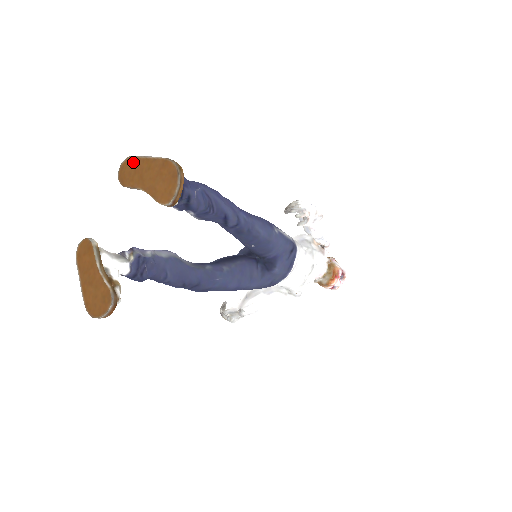
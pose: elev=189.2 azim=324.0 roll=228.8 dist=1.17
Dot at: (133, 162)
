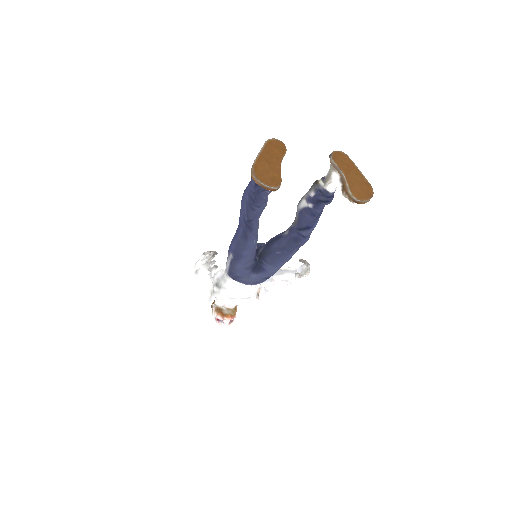
Dot at: (348, 160)
